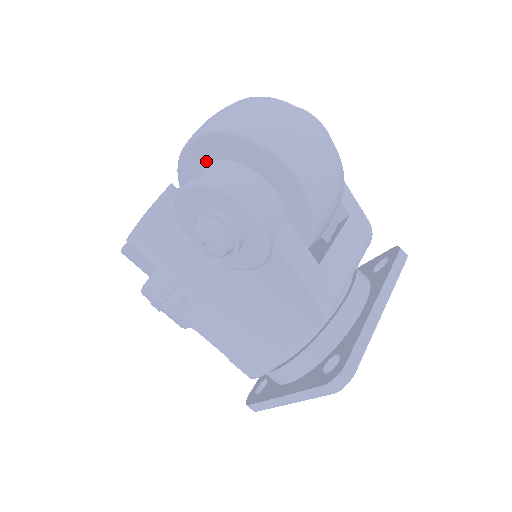
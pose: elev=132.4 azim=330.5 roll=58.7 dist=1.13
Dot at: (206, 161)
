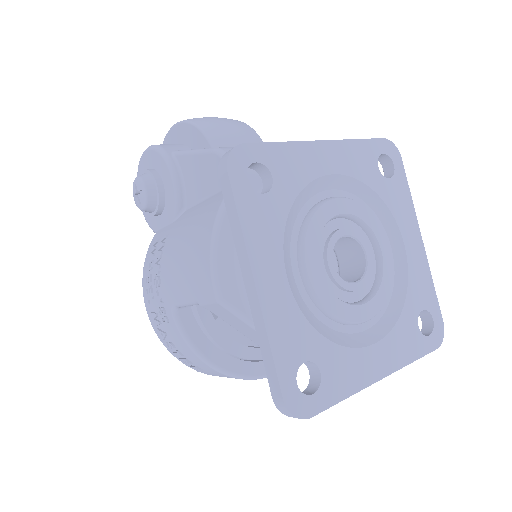
Dot at: occluded
